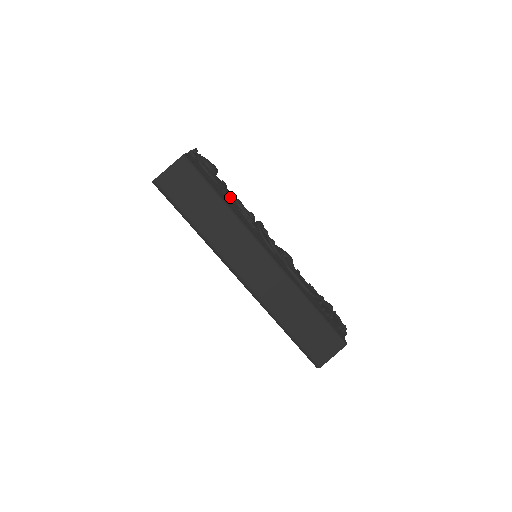
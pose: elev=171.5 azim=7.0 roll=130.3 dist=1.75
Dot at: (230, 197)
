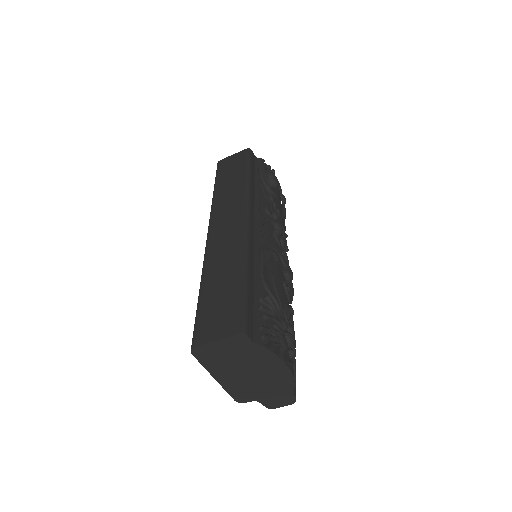
Dot at: (264, 189)
